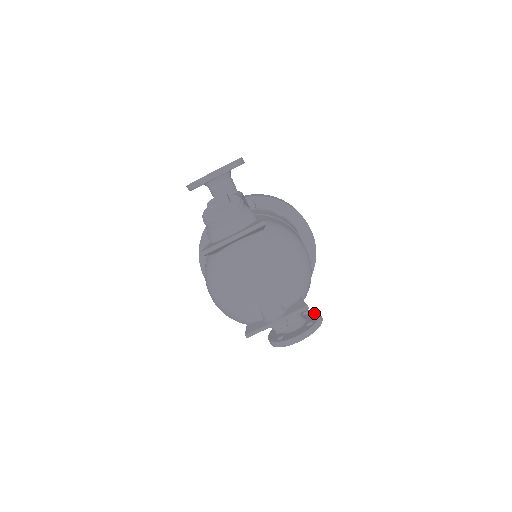
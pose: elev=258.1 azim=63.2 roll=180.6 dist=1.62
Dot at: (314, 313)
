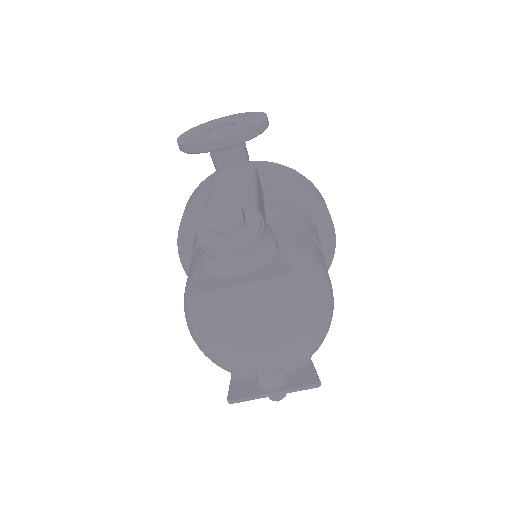
Dot at: occluded
